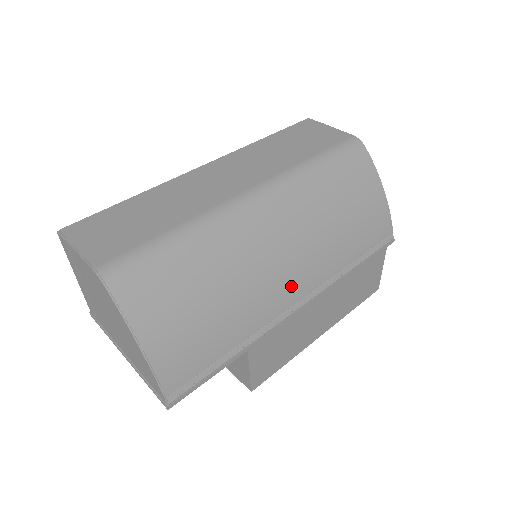
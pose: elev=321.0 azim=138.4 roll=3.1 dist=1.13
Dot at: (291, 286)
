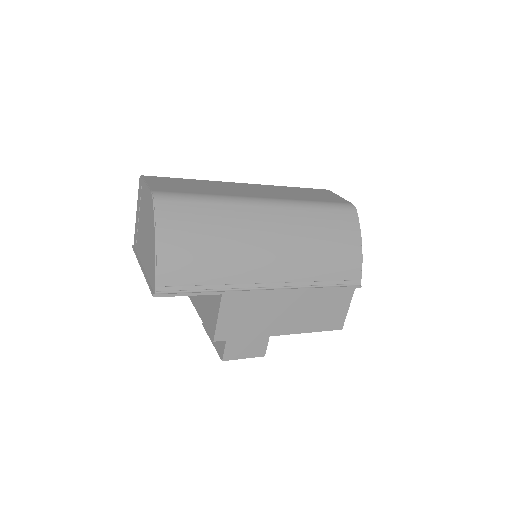
Dot at: (268, 268)
